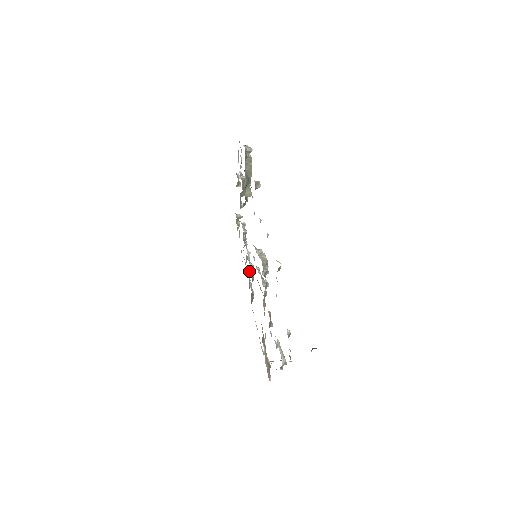
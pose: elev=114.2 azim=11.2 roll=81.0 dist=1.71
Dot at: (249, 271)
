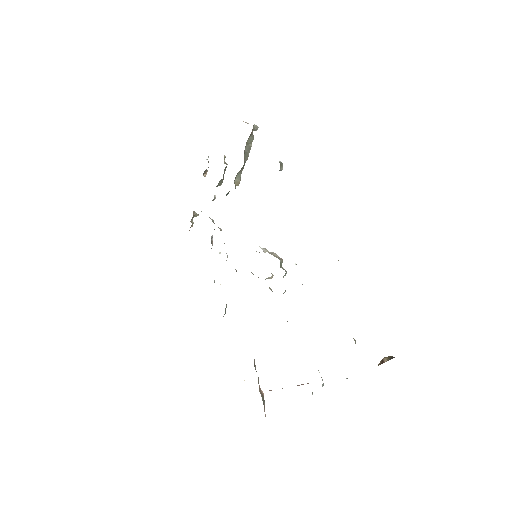
Dot at: occluded
